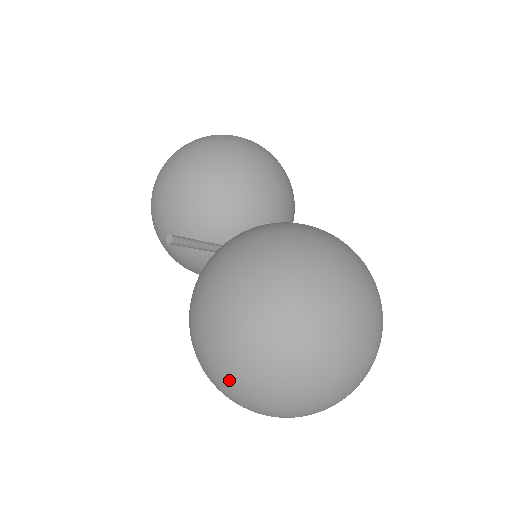
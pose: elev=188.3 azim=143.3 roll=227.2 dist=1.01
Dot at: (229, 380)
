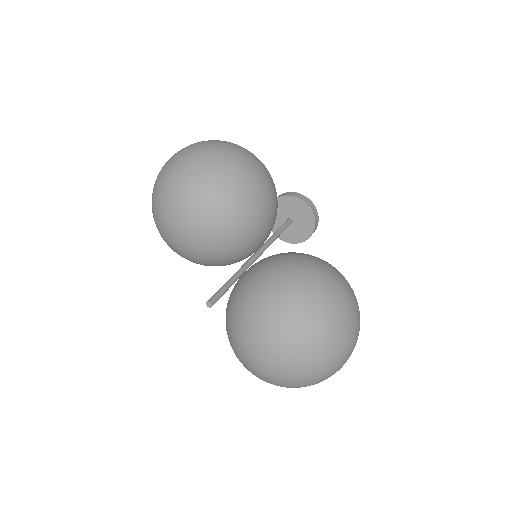
Dot at: (270, 383)
